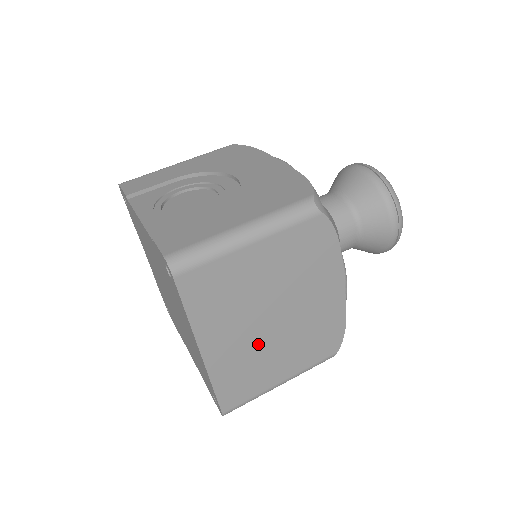
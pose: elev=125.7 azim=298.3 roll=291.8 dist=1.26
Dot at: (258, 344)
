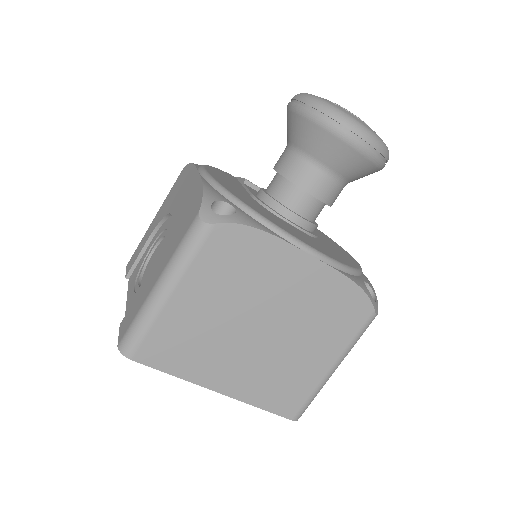
Dot at: (268, 356)
